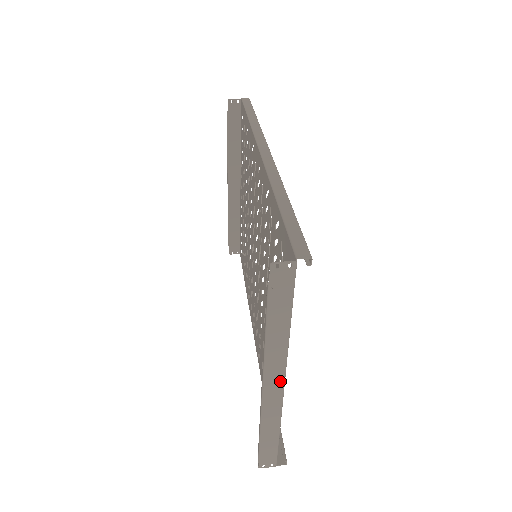
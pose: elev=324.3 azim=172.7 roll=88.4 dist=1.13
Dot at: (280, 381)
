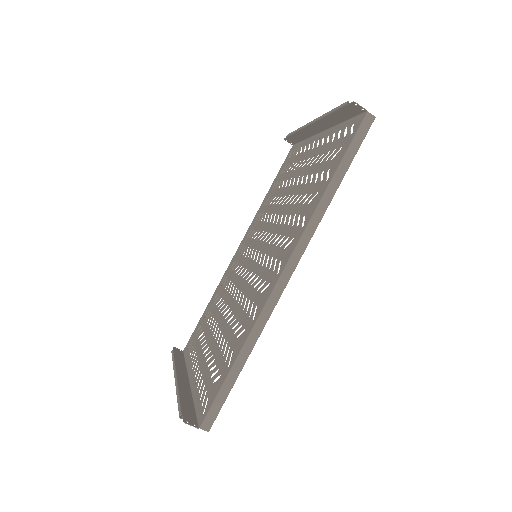
Dot at: (187, 382)
